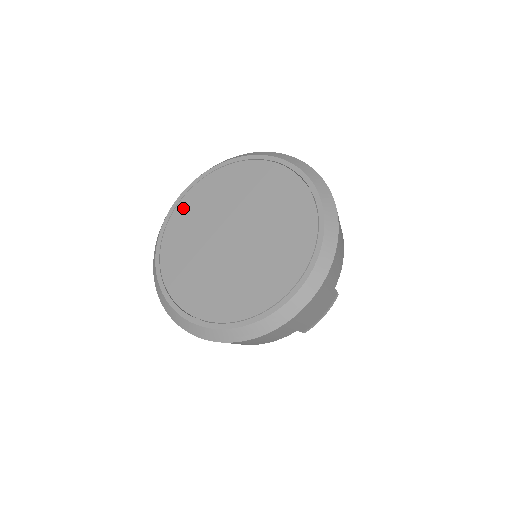
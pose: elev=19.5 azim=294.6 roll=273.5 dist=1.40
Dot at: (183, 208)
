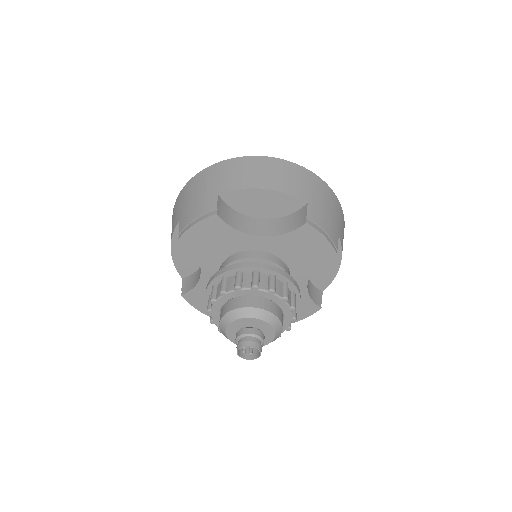
Dot at: occluded
